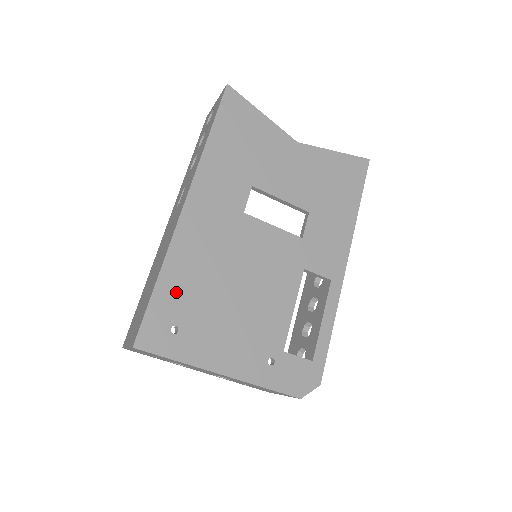
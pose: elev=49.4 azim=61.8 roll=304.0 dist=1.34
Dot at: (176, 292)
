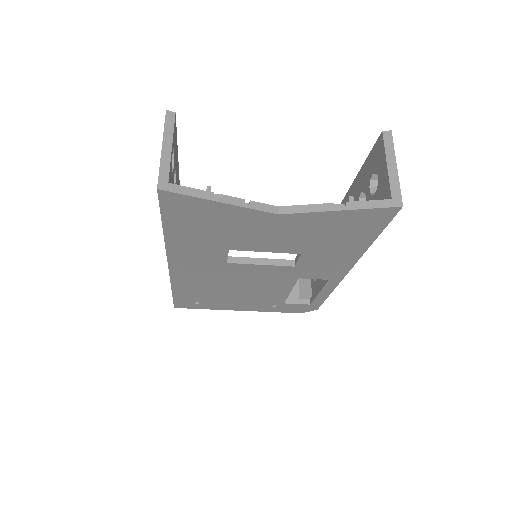
Dot at: (189, 294)
